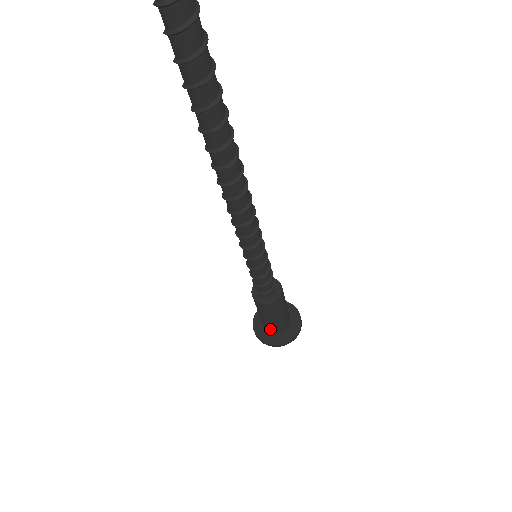
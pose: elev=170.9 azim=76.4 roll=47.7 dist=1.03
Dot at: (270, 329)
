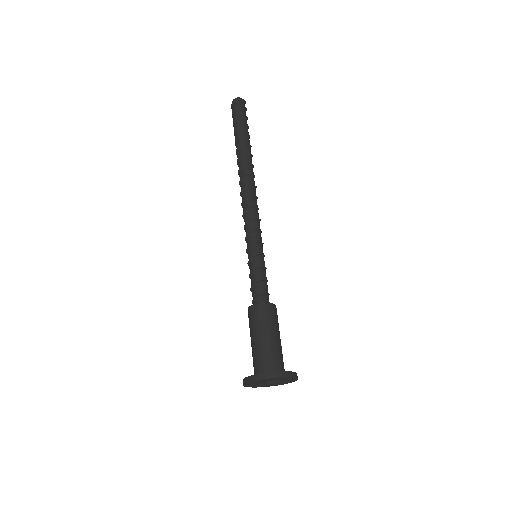
Dot at: (258, 363)
